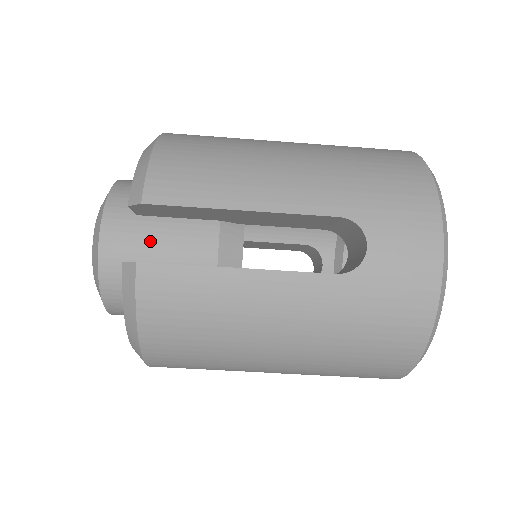
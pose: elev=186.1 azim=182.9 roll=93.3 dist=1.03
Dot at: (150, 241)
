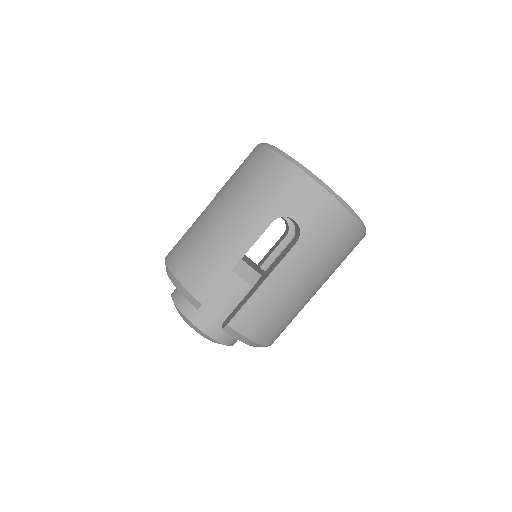
Dot at: (217, 308)
